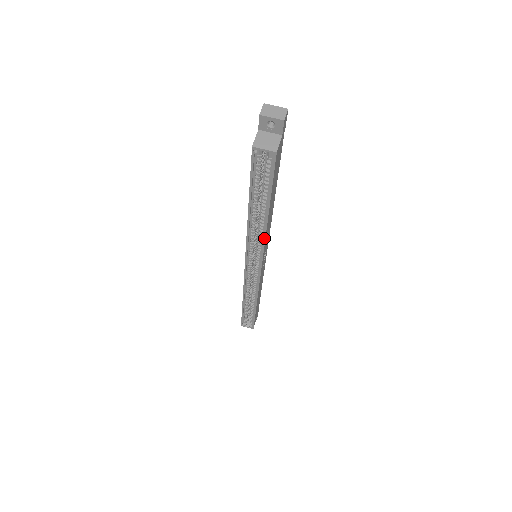
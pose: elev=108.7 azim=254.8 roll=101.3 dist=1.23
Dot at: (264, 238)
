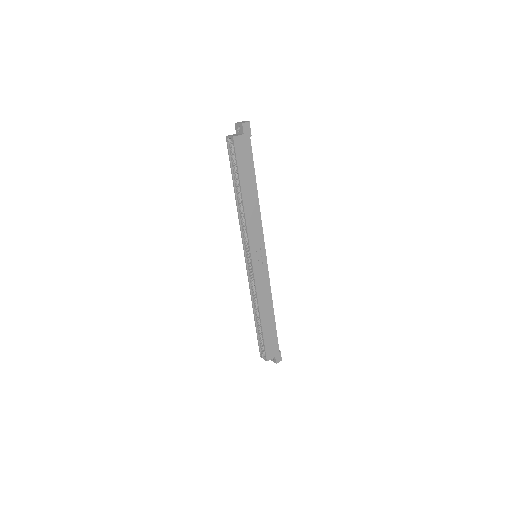
Dot at: (245, 220)
